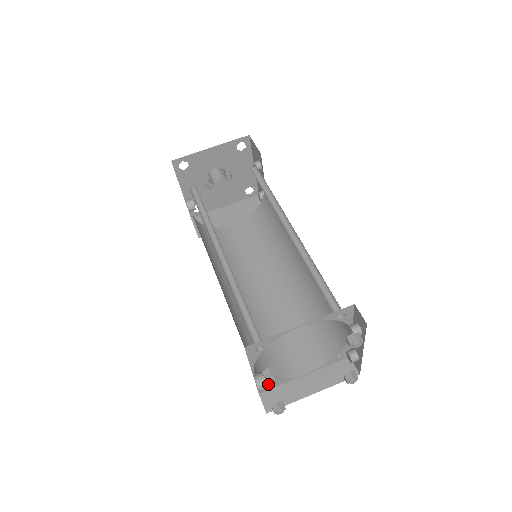
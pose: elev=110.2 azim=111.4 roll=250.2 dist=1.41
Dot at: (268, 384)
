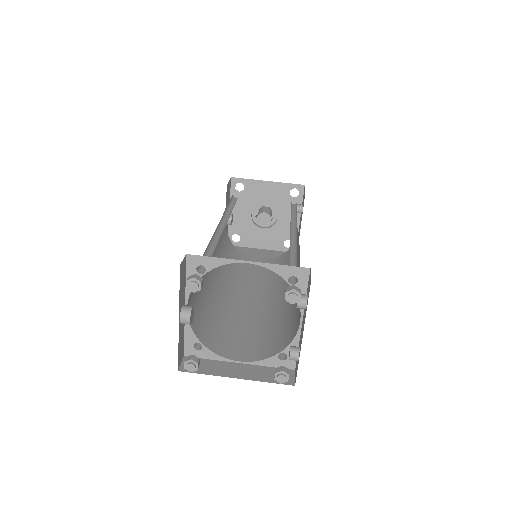
Dot at: (197, 348)
